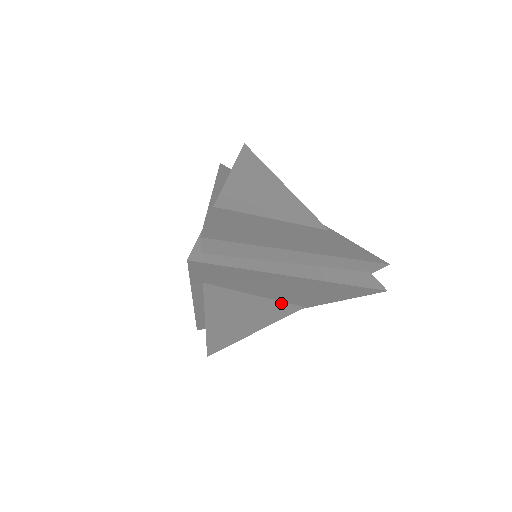
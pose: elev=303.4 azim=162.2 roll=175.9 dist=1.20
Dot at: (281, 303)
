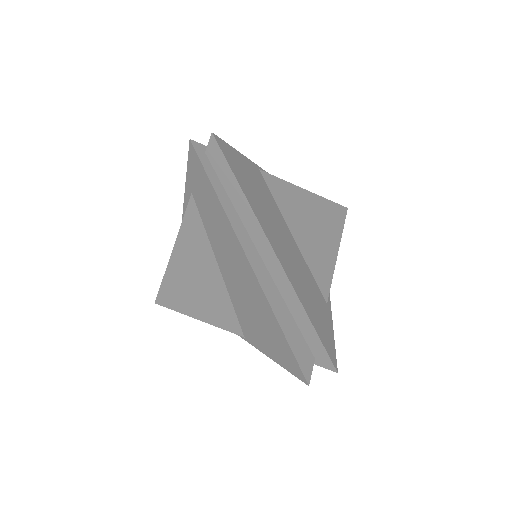
Dot at: (230, 302)
